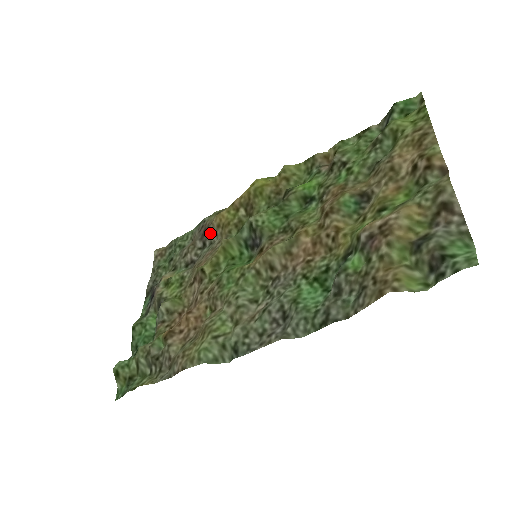
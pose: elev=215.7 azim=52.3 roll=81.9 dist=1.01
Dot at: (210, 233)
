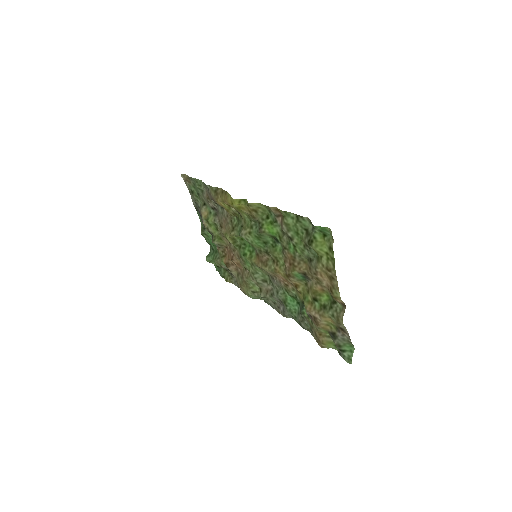
Dot at: occluded
